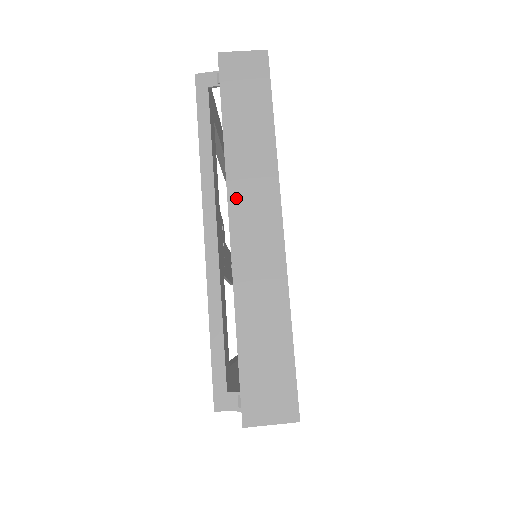
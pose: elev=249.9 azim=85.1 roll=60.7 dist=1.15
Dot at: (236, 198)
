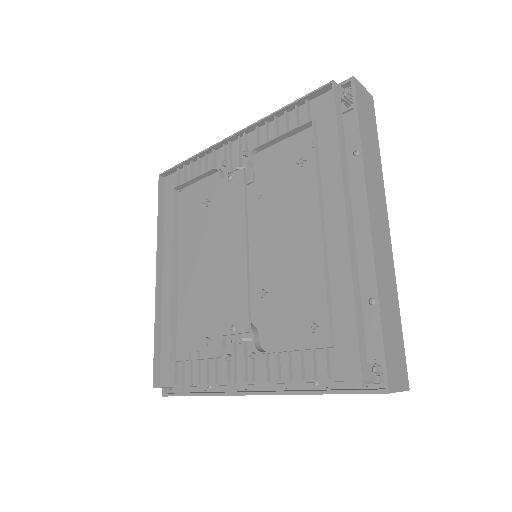
Dot at: occluded
